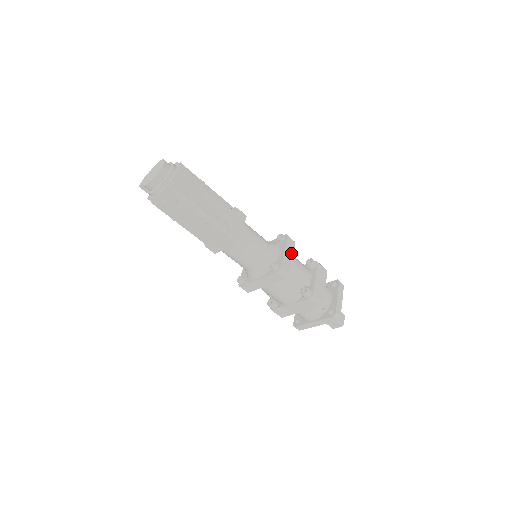
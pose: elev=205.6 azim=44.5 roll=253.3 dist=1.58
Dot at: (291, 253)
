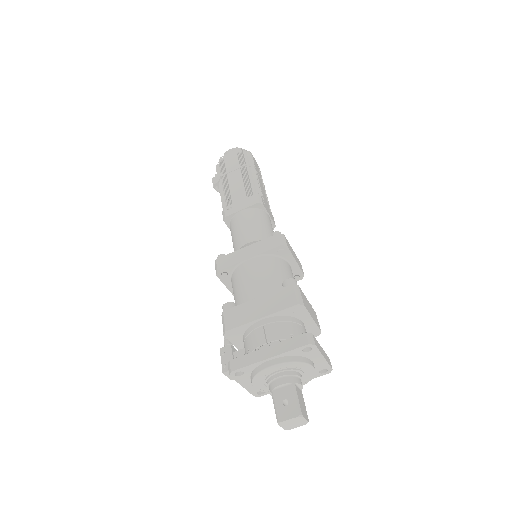
Dot at: (297, 262)
